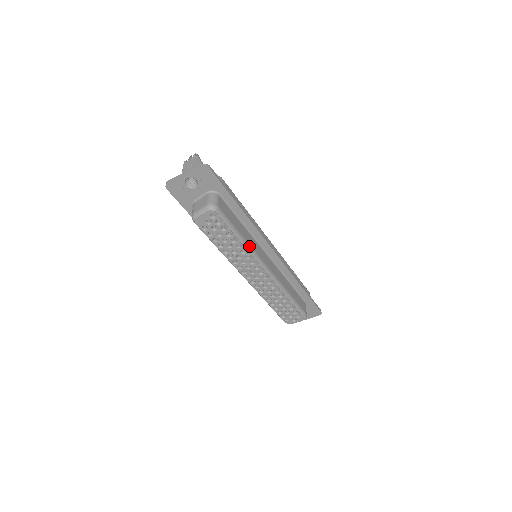
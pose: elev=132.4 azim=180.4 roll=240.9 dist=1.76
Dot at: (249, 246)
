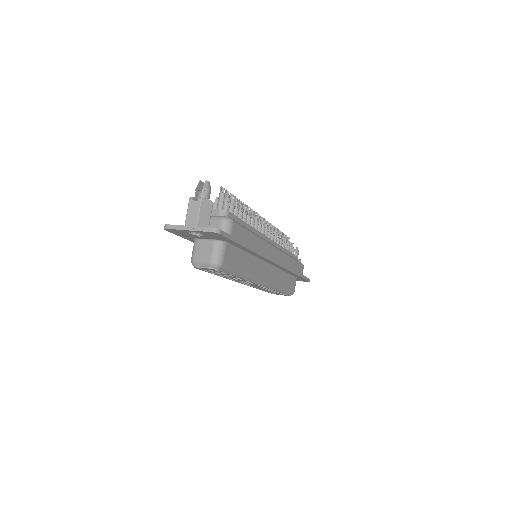
Dot at: (250, 276)
